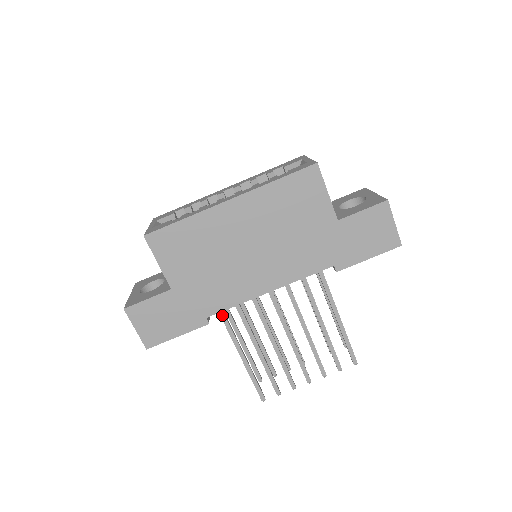
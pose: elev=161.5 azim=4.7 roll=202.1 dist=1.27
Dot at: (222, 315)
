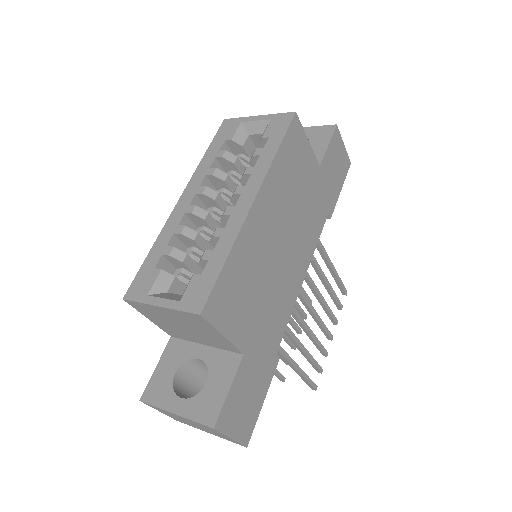
Dot at: occluded
